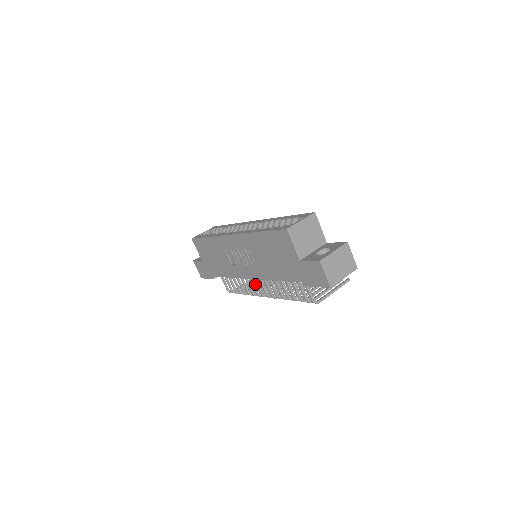
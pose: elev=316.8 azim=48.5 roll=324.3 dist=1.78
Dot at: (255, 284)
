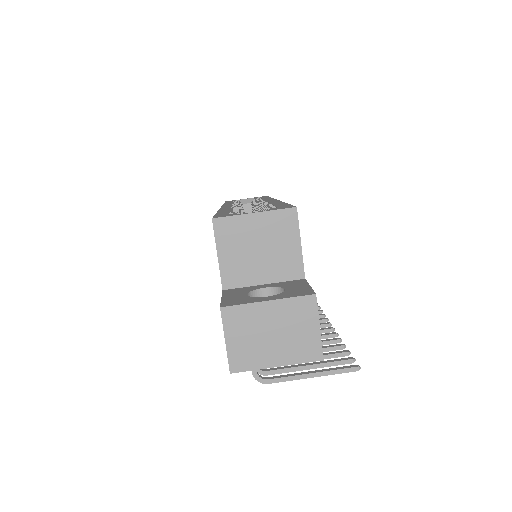
Dot at: occluded
